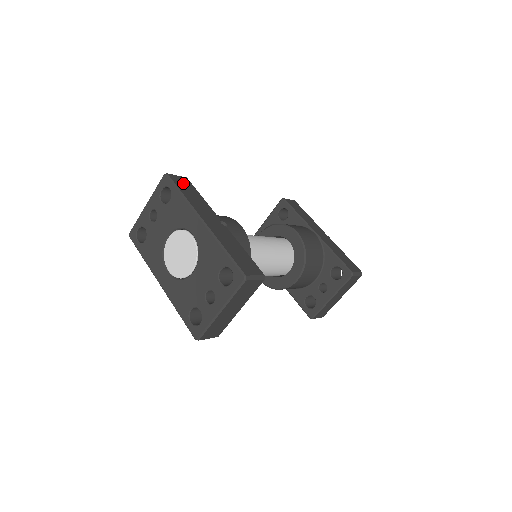
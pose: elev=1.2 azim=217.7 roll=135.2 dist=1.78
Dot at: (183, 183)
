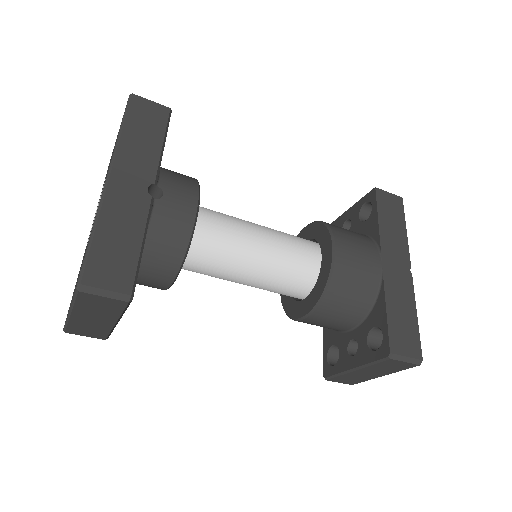
Dot at: (148, 114)
